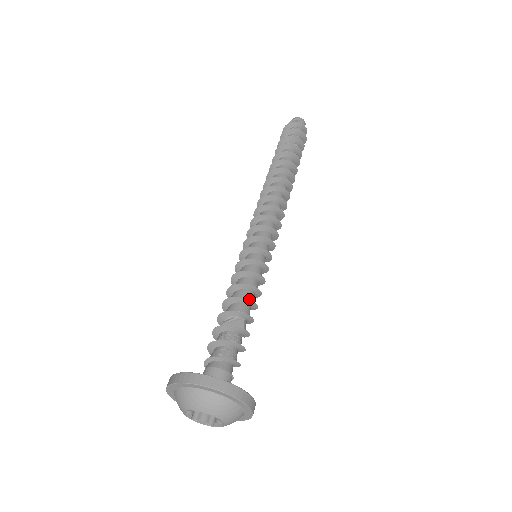
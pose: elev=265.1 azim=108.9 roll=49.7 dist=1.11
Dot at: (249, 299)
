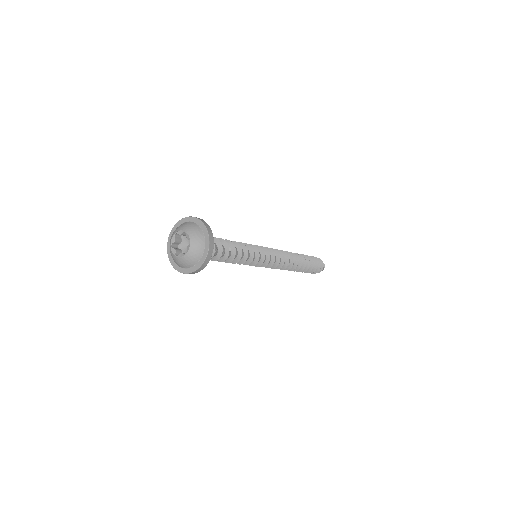
Dot at: occluded
